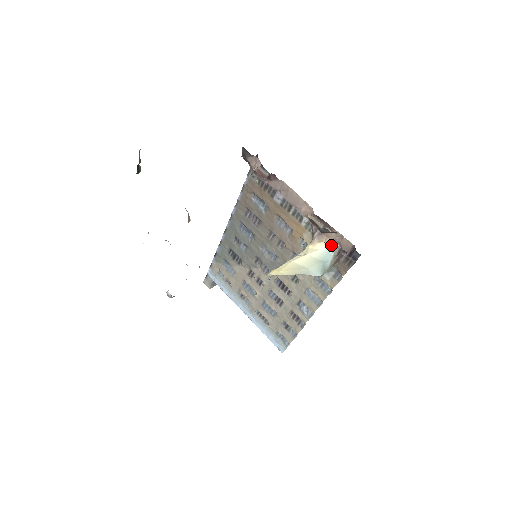
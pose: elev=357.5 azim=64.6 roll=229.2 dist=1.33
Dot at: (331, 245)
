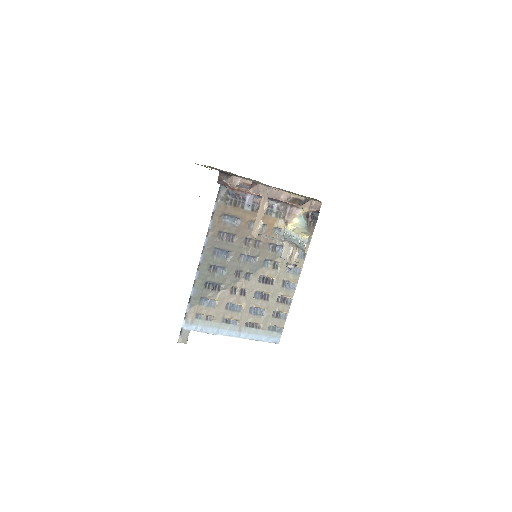
Dot at: (301, 217)
